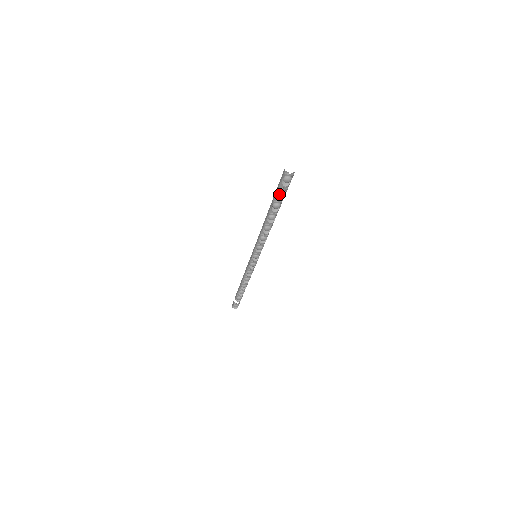
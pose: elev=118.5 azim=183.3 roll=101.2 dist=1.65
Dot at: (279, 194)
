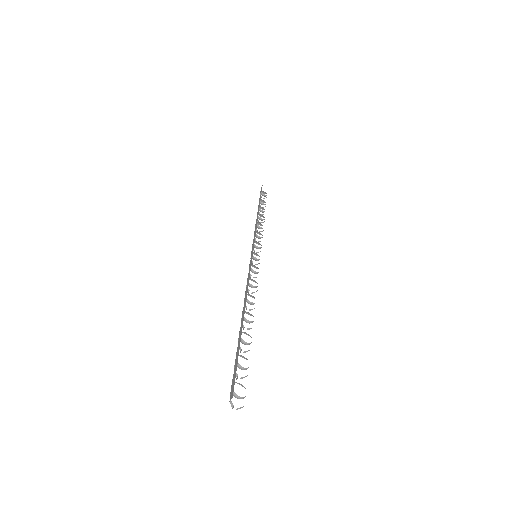
Dot at: occluded
